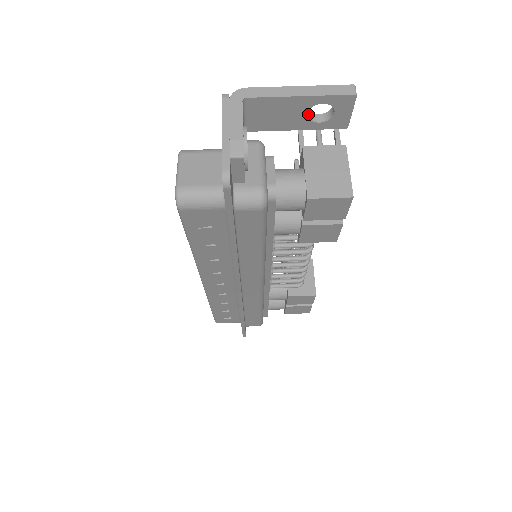
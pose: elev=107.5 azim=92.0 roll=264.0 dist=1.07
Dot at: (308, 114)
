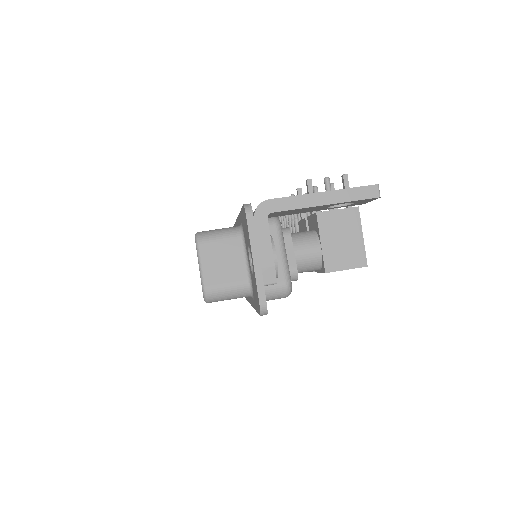
Dot at: occluded
